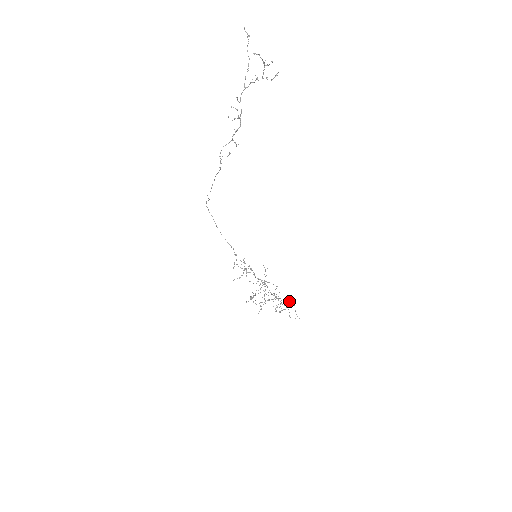
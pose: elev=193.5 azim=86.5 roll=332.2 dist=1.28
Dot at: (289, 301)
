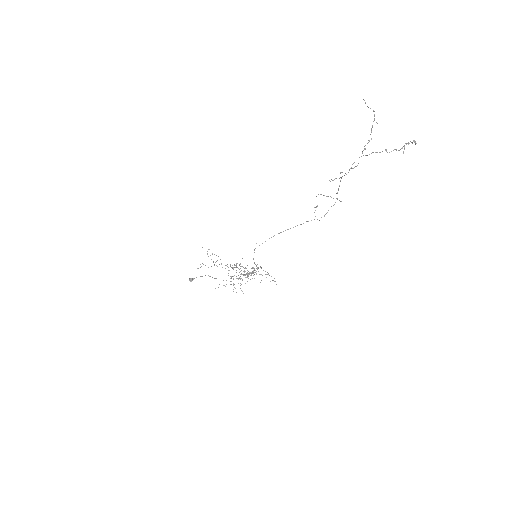
Dot at: (258, 268)
